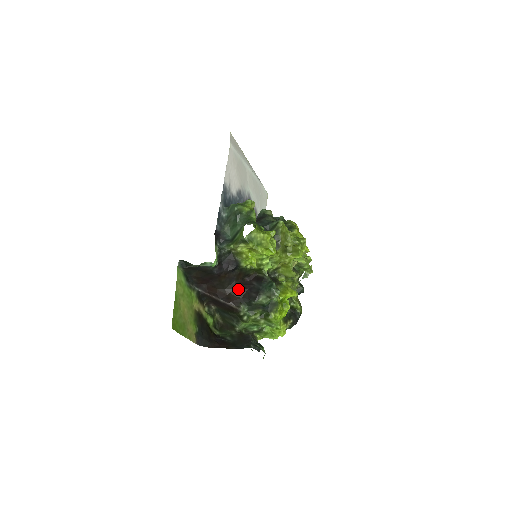
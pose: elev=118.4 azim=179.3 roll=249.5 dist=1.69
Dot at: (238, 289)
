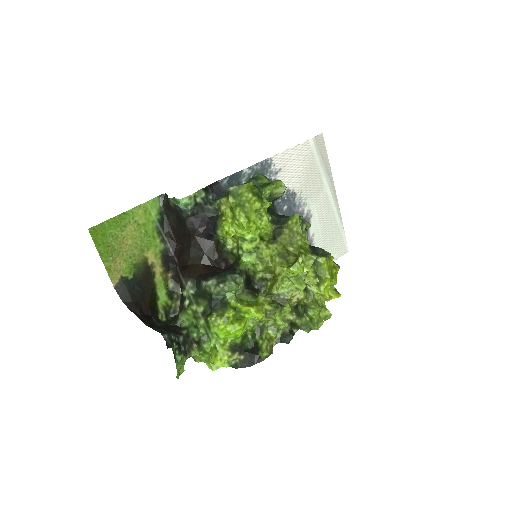
Dot at: (202, 265)
